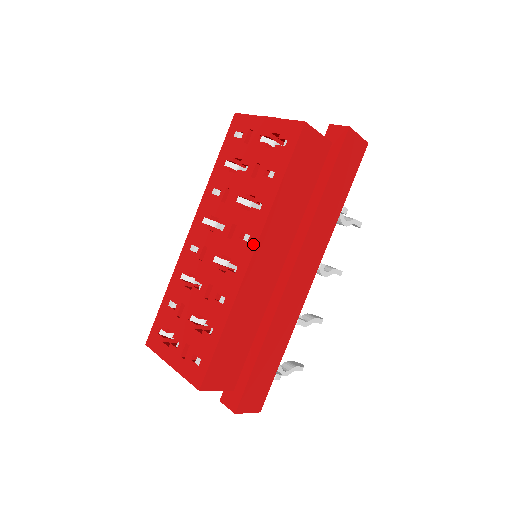
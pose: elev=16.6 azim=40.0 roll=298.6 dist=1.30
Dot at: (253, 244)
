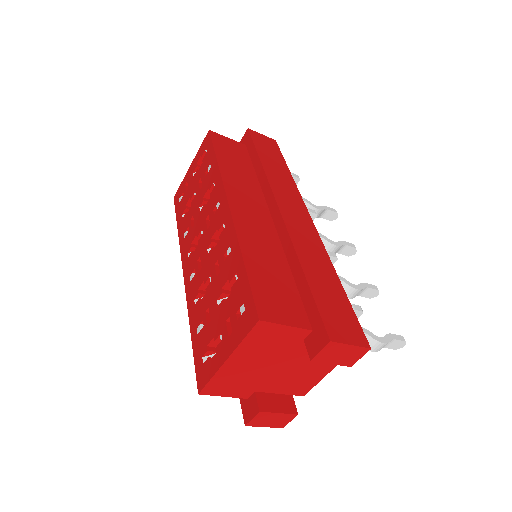
Dot at: (224, 198)
